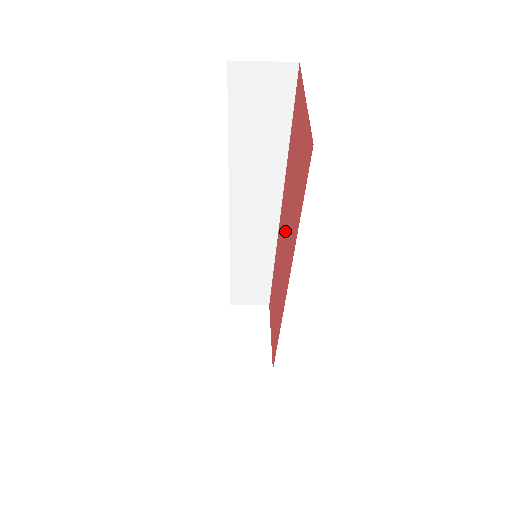
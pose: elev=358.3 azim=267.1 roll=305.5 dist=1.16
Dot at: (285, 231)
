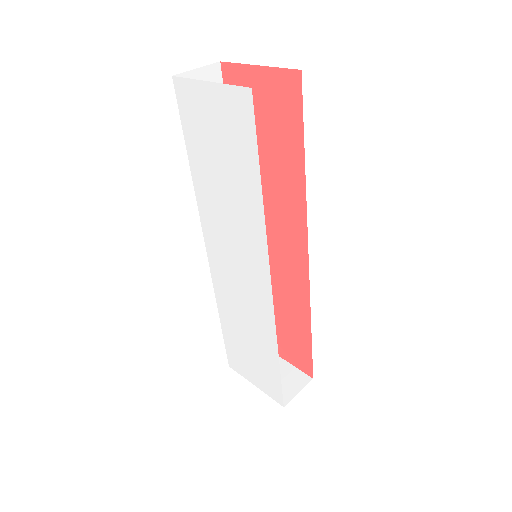
Dot at: (267, 216)
